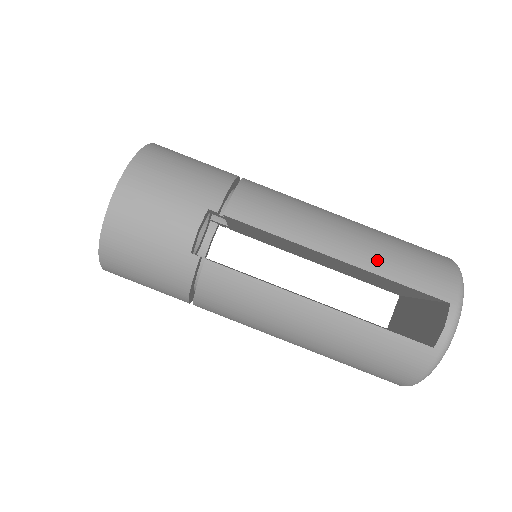
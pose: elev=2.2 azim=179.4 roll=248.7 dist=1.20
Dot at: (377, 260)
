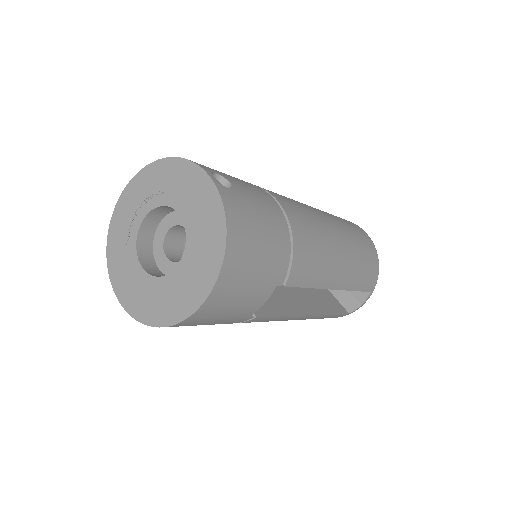
Dot at: (353, 280)
